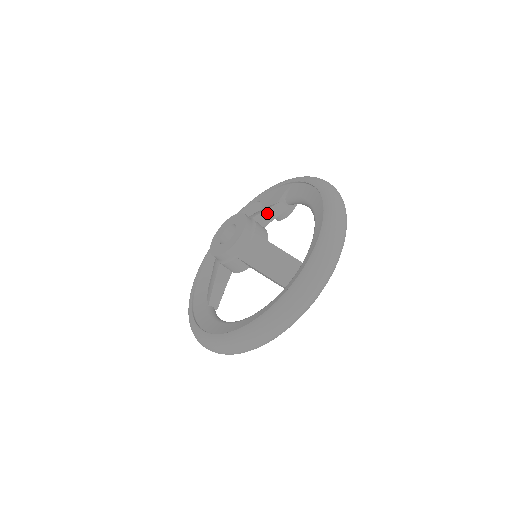
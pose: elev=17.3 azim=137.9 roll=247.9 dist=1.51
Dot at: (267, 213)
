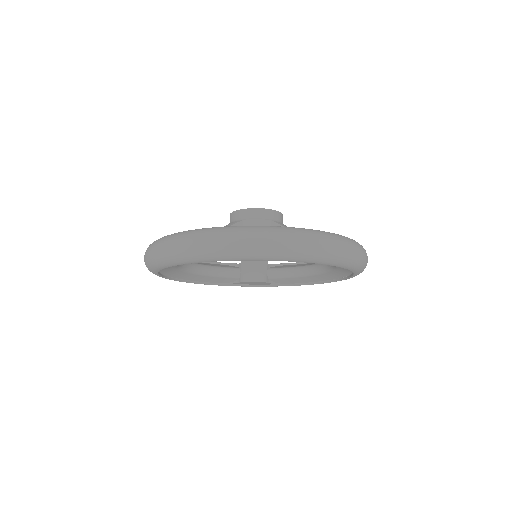
Dot at: occluded
